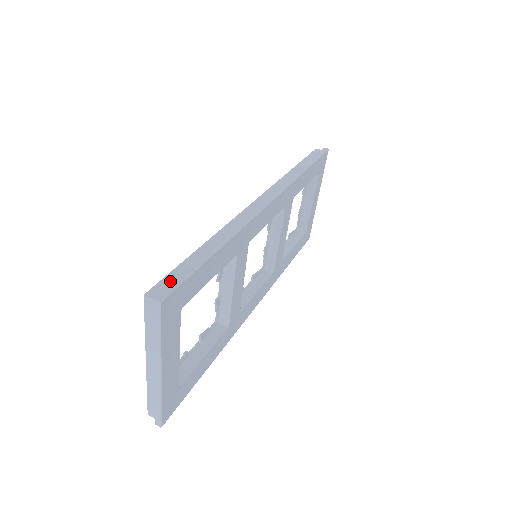
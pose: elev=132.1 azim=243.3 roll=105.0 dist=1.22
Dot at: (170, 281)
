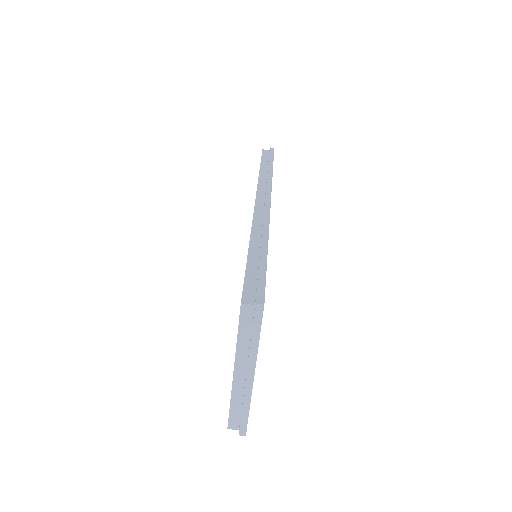
Dot at: (251, 286)
